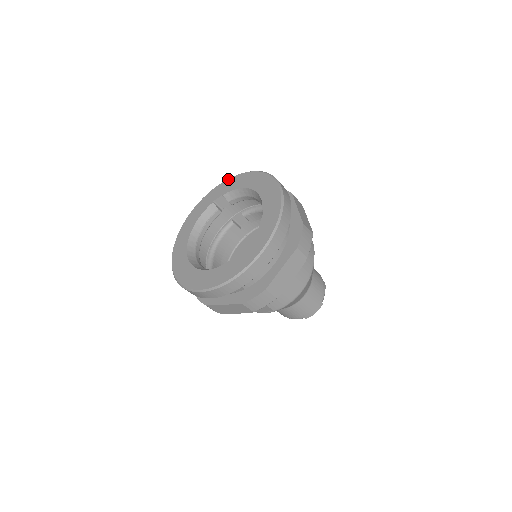
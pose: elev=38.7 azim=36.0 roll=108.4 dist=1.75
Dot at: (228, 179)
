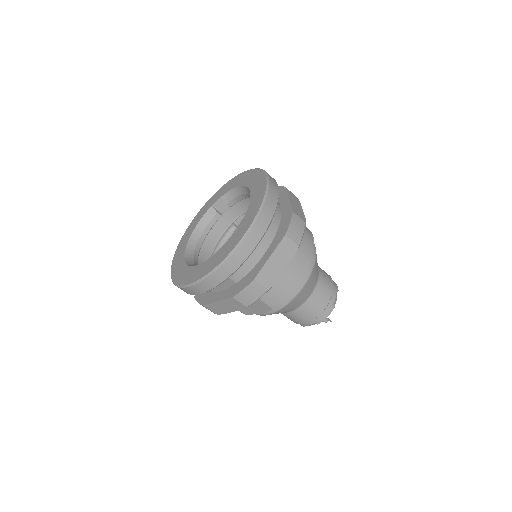
Dot at: (226, 183)
